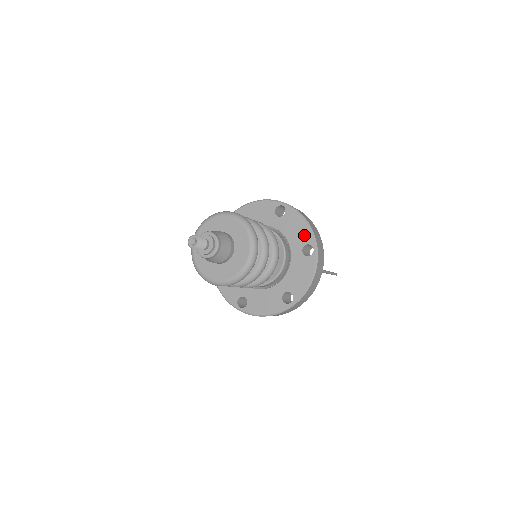
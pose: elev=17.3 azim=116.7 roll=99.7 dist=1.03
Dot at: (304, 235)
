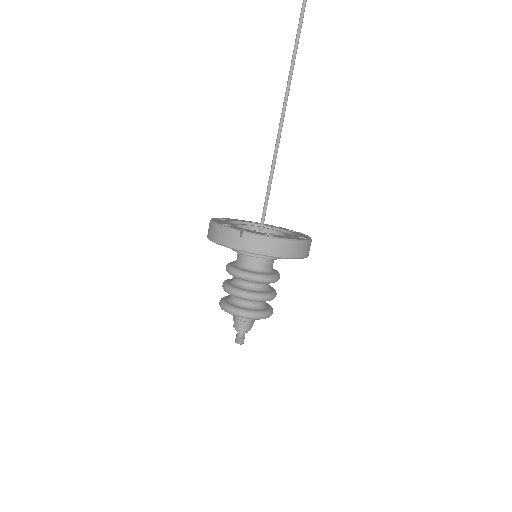
Dot at: occluded
